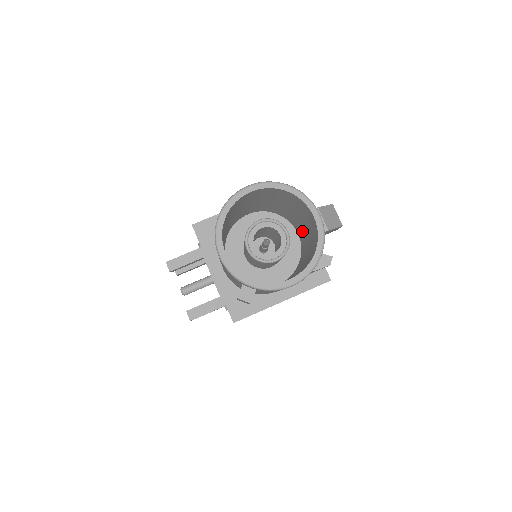
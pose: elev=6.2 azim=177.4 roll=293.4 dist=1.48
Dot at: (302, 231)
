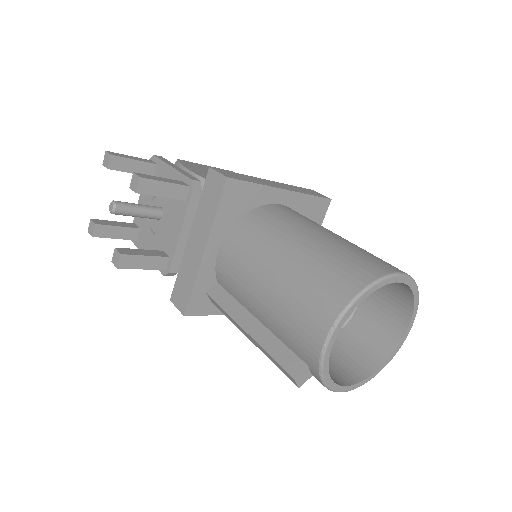
Dot at: occluded
